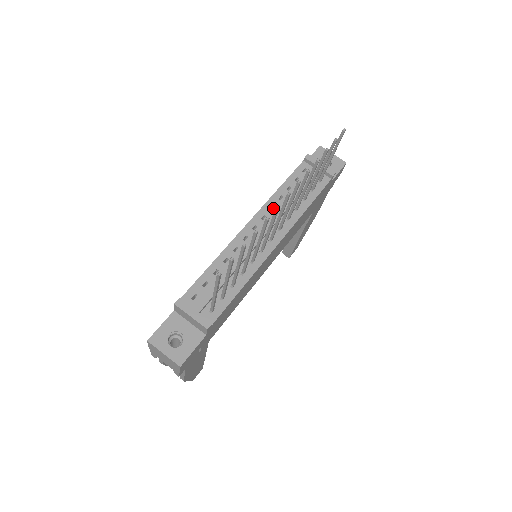
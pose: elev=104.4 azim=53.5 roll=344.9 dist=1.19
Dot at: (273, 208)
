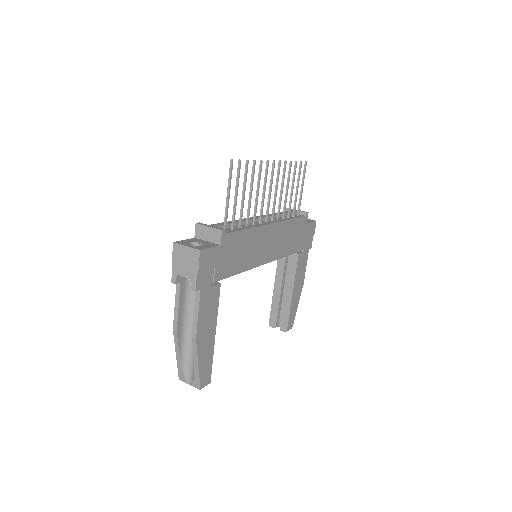
Dot at: occluded
